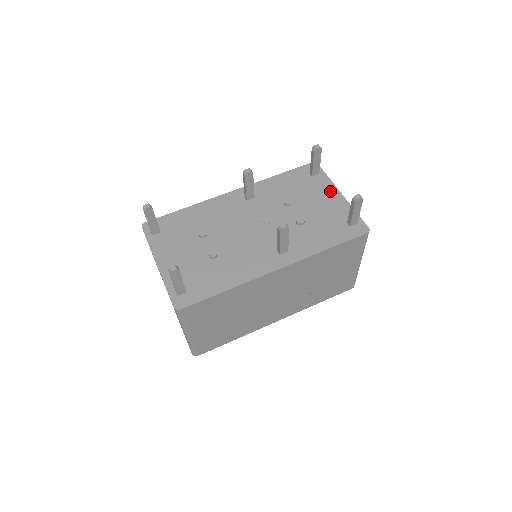
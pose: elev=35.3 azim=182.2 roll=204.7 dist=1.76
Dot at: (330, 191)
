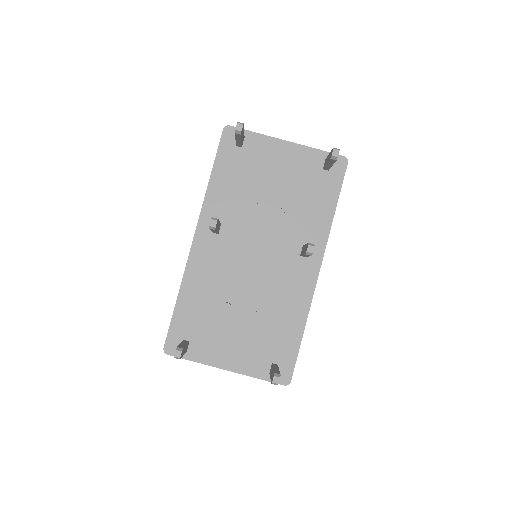
Dot at: (274, 148)
